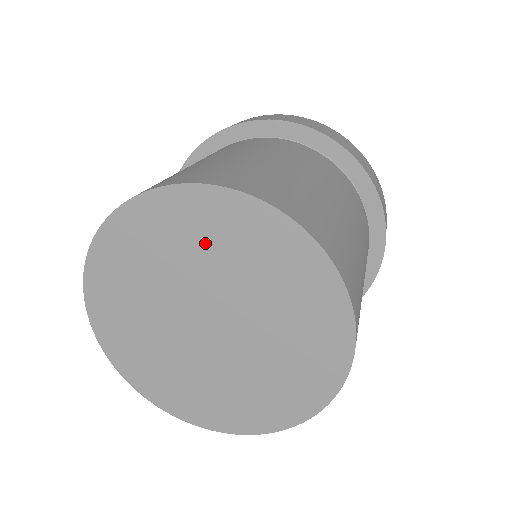
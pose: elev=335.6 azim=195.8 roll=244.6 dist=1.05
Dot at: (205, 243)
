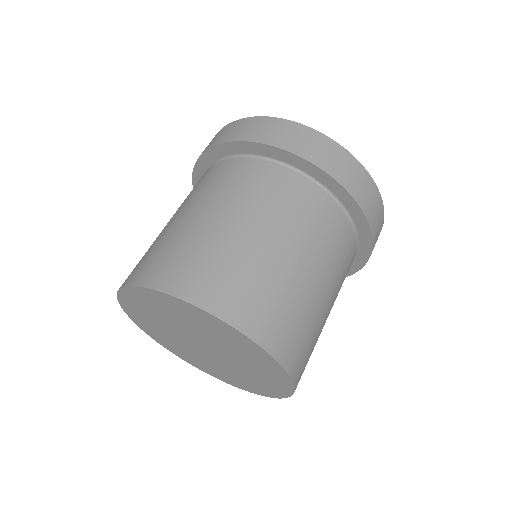
Dot at: (176, 315)
